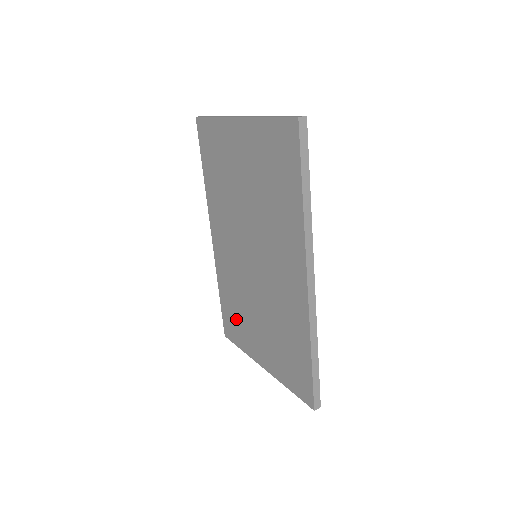
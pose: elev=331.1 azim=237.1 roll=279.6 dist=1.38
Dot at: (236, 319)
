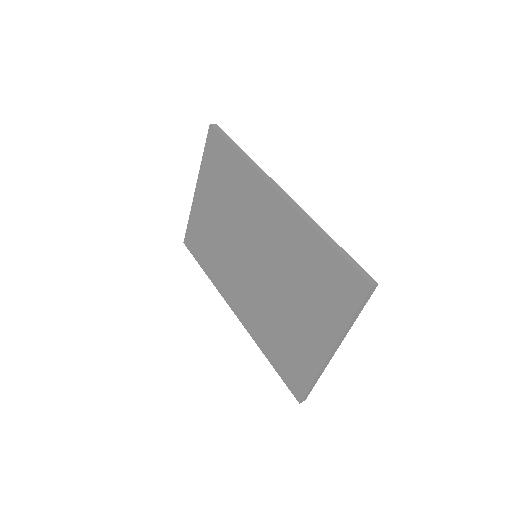
Dot at: (288, 353)
